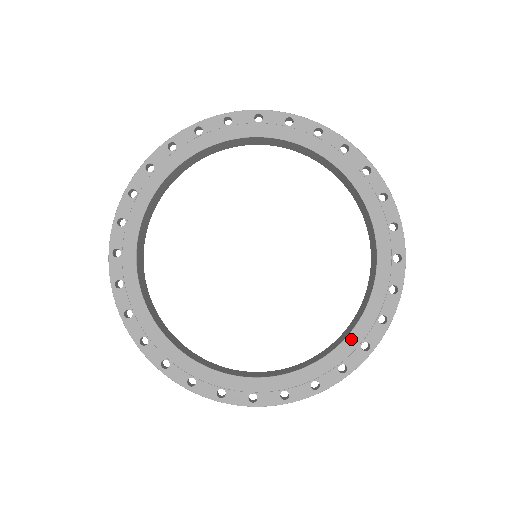
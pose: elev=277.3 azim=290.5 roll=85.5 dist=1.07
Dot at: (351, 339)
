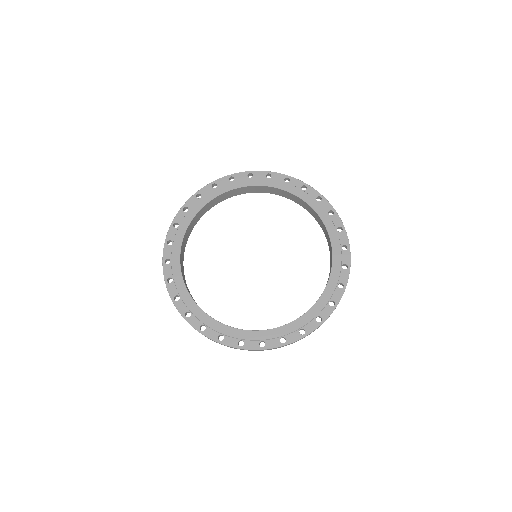
Dot at: (330, 284)
